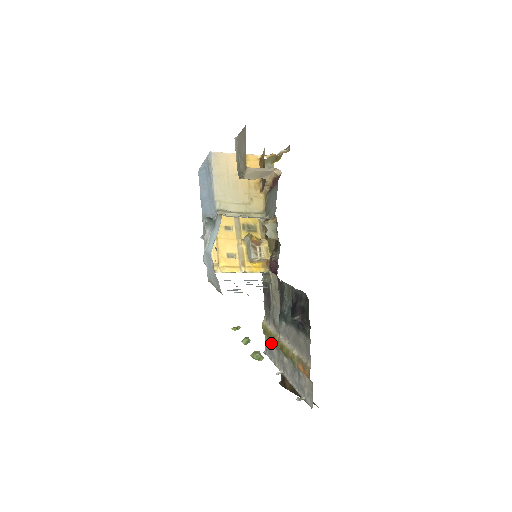
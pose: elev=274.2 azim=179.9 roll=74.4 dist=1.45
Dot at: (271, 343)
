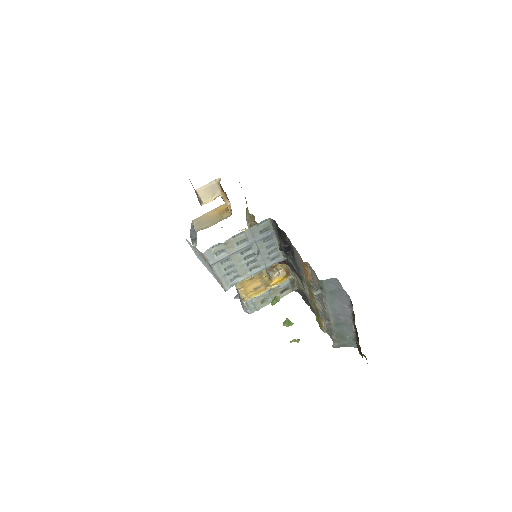
Dot at: (325, 325)
